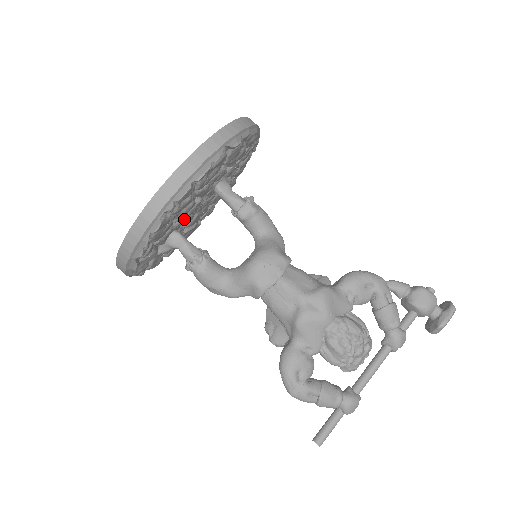
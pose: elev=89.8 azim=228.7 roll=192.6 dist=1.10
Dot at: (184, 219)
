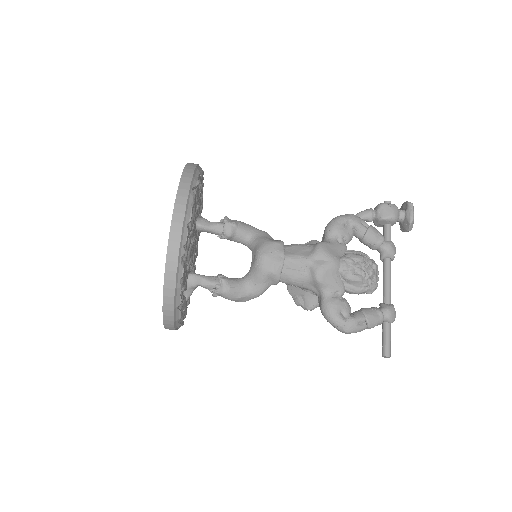
Dot at: occluded
